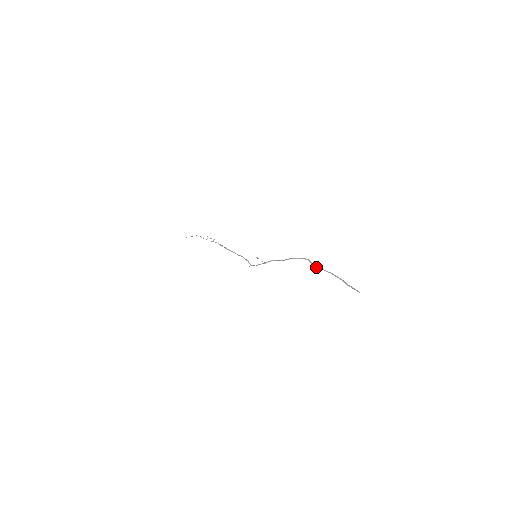
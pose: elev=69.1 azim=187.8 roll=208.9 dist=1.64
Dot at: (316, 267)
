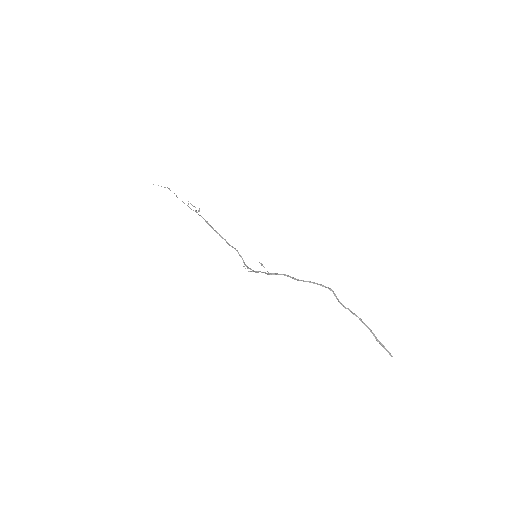
Dot at: (340, 303)
